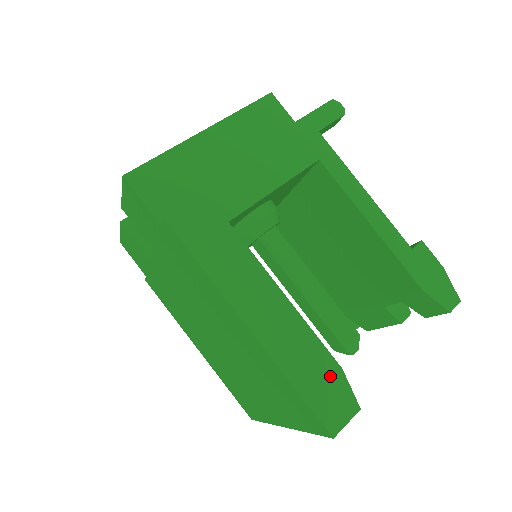
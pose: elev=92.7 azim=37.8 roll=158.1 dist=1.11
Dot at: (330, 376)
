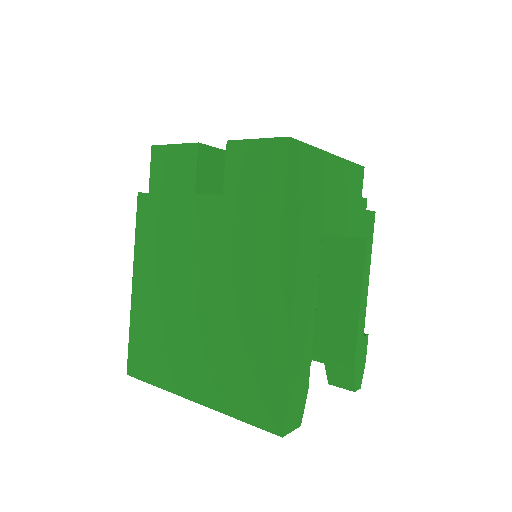
Dot at: (302, 390)
